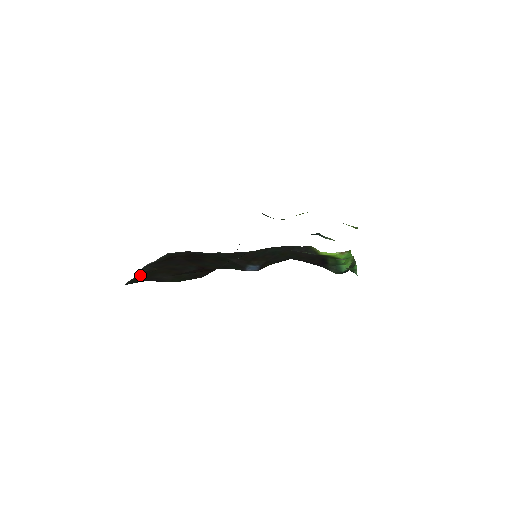
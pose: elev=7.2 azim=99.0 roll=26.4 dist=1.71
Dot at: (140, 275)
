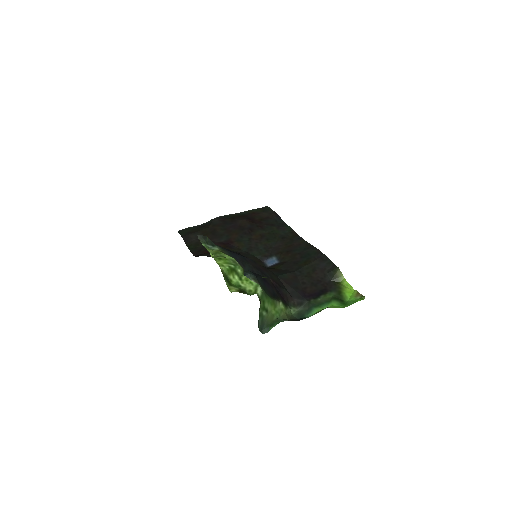
Dot at: (199, 226)
